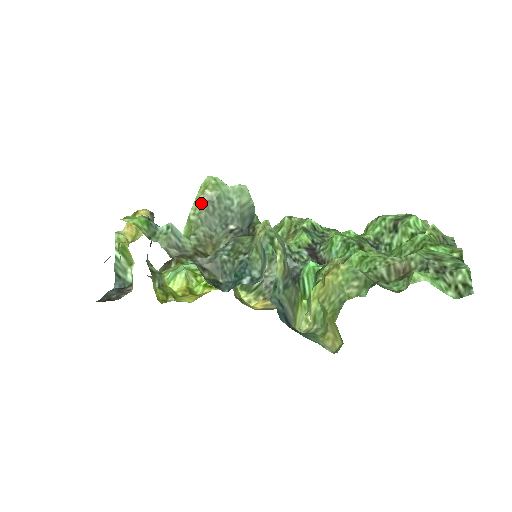
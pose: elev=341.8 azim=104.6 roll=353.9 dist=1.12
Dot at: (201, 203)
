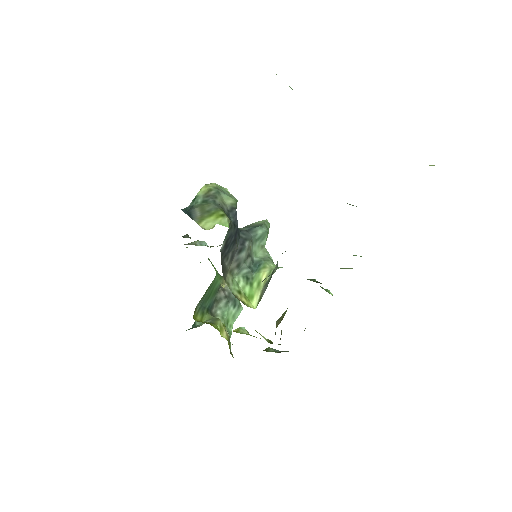
Dot at: occluded
